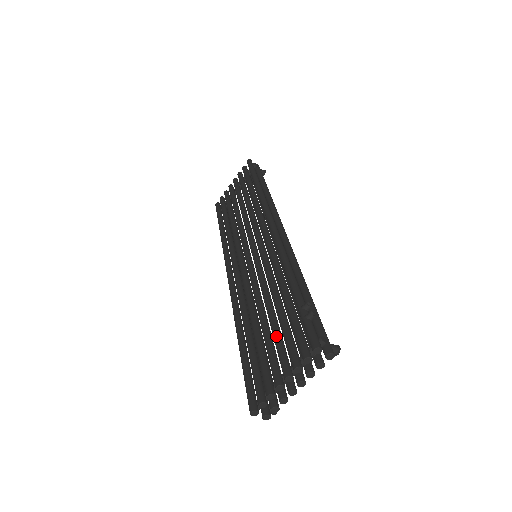
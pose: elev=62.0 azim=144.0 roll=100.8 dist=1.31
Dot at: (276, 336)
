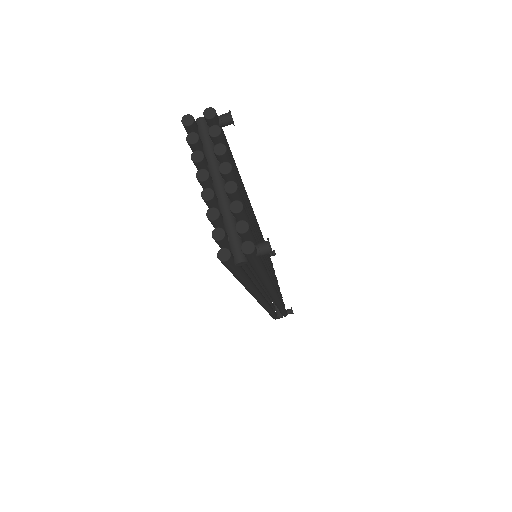
Dot at: occluded
